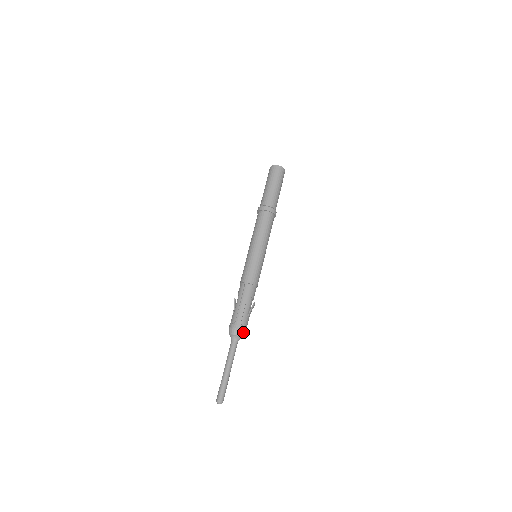
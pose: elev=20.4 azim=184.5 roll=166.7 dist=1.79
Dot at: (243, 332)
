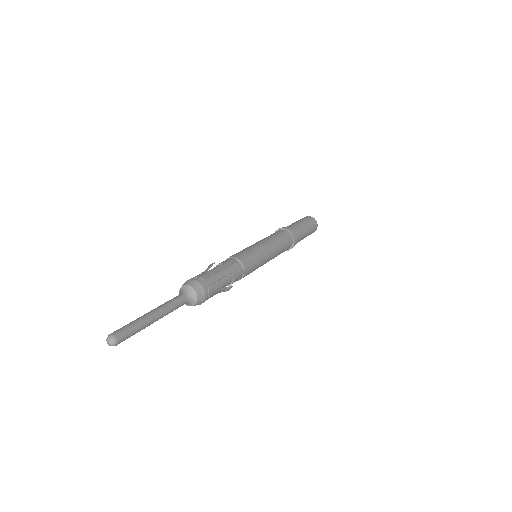
Dot at: (203, 297)
